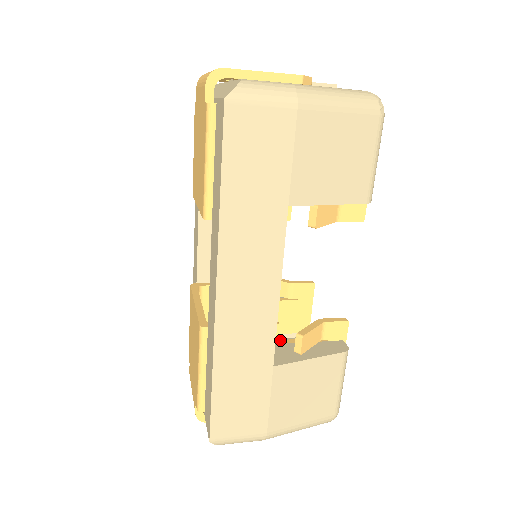
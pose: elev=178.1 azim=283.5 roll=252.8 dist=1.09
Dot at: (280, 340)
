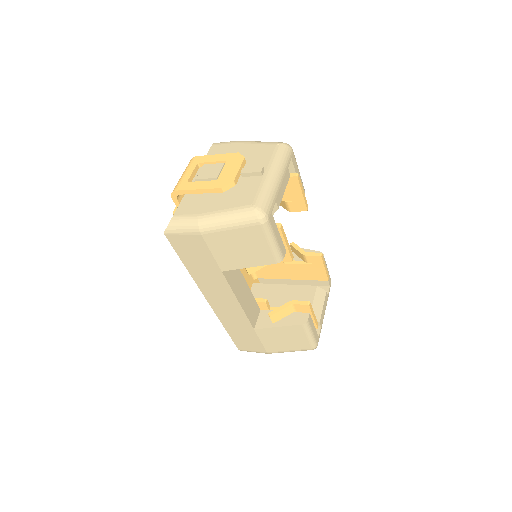
Dot at: (272, 307)
